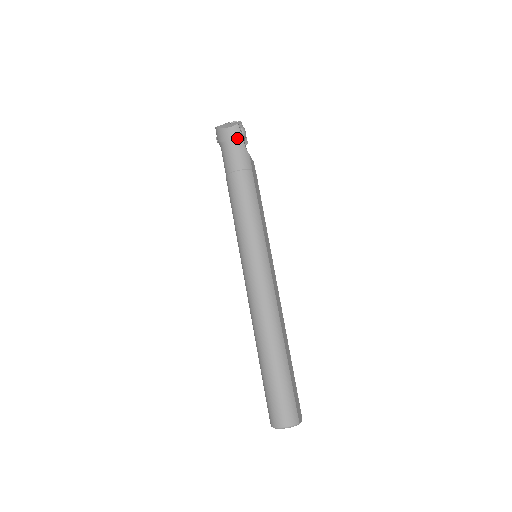
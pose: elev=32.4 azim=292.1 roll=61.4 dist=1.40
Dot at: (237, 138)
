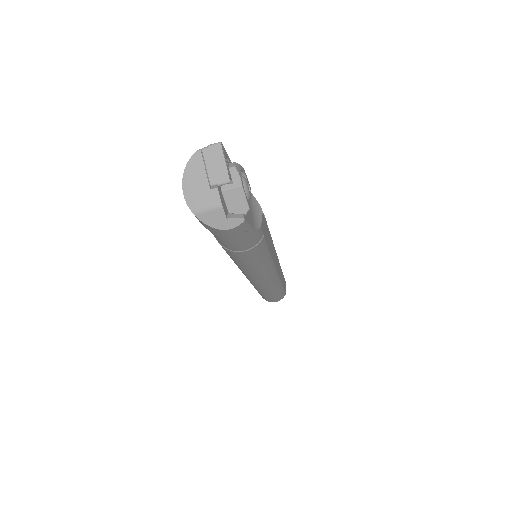
Dot at: (243, 233)
